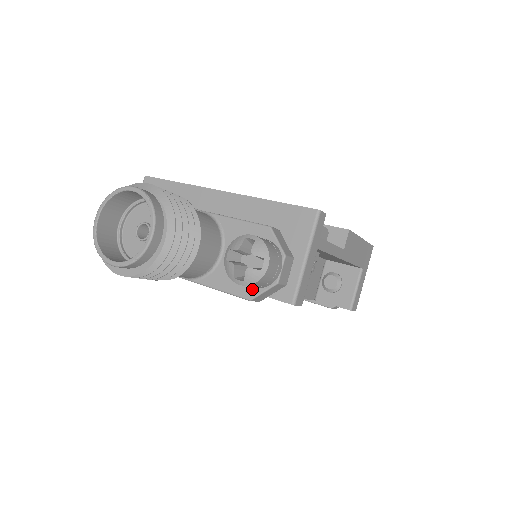
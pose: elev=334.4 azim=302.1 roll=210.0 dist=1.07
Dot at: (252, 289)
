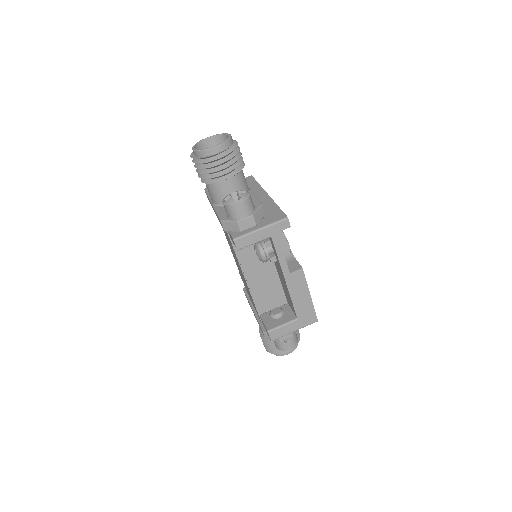
Dot at: (227, 218)
